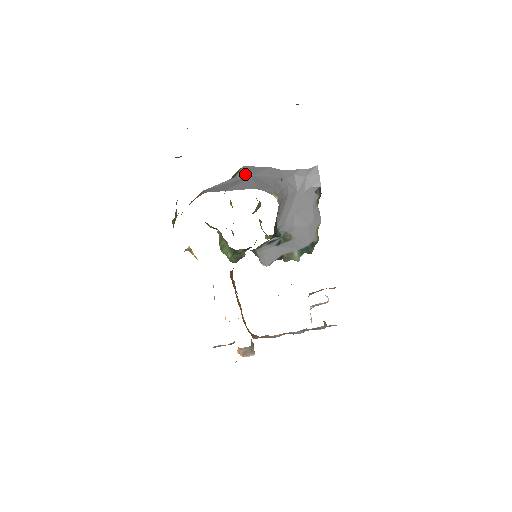
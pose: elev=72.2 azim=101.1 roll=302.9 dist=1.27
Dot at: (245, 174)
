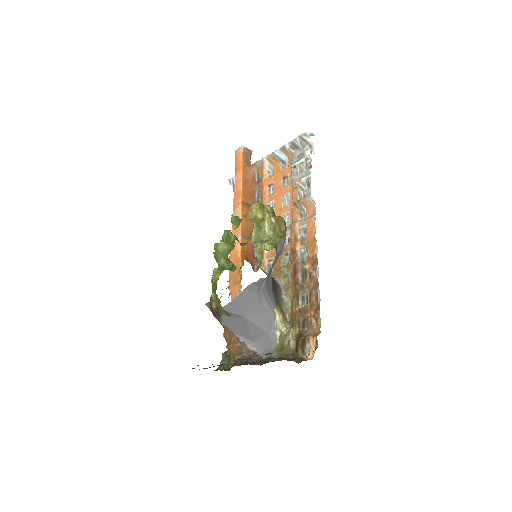
Dot at: (236, 316)
